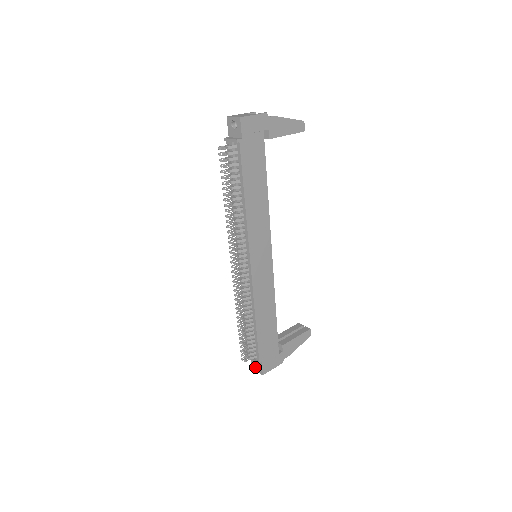
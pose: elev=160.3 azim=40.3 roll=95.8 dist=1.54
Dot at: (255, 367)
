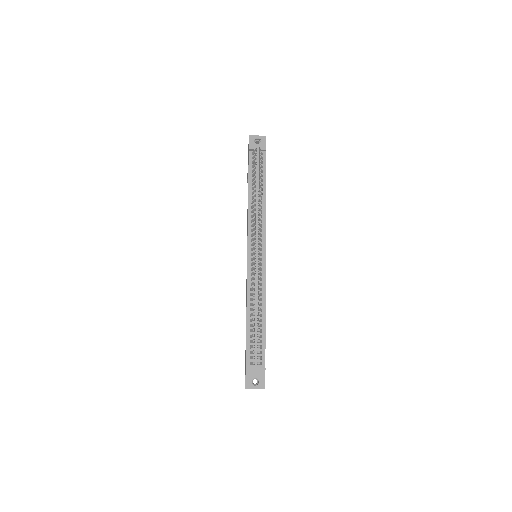
Dot at: (252, 385)
